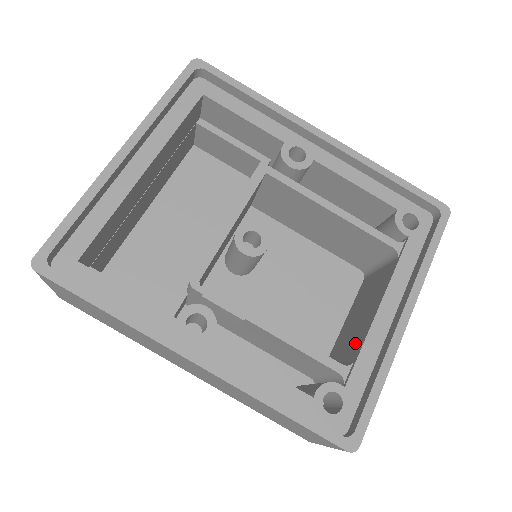
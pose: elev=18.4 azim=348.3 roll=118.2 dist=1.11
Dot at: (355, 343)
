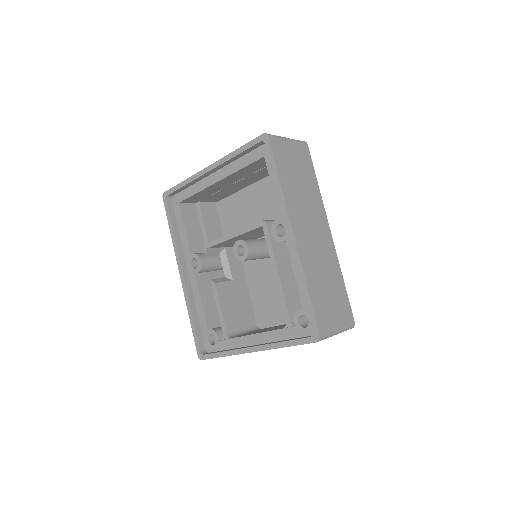
Dot at: (246, 334)
